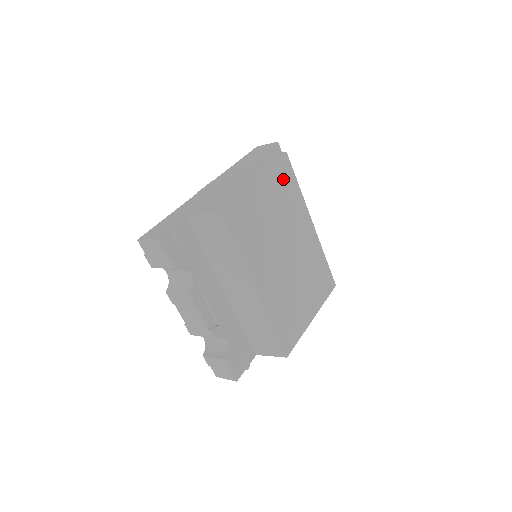
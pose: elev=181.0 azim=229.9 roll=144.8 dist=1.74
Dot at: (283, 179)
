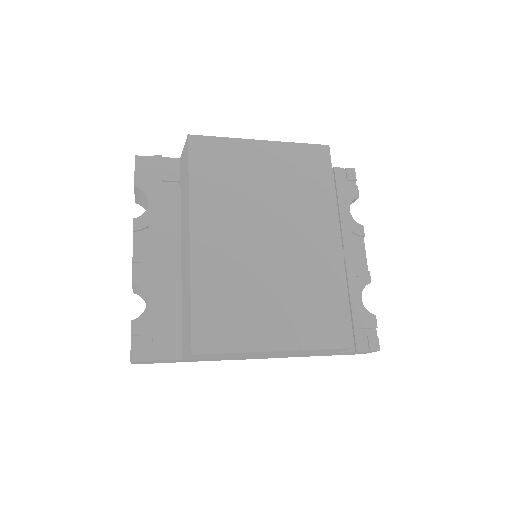
Dot at: (308, 165)
